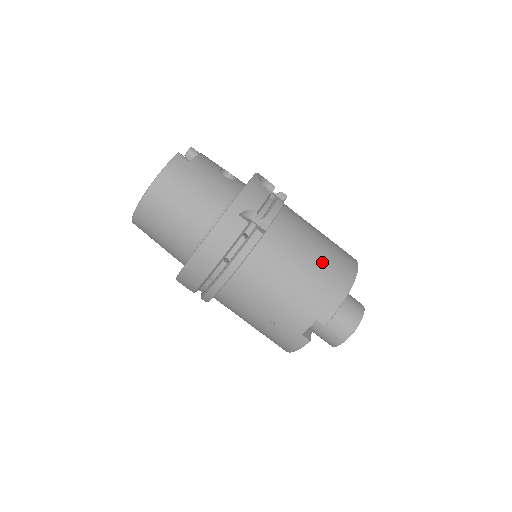
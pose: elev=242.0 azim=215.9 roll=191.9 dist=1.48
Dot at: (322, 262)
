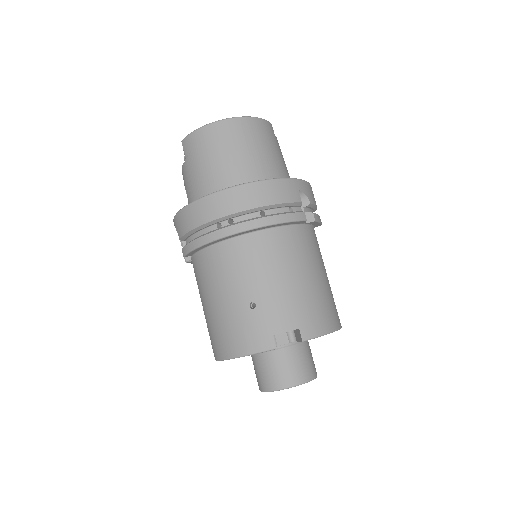
Dot at: (327, 289)
